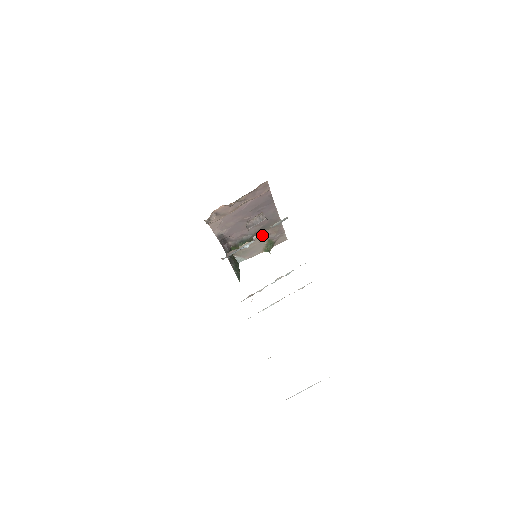
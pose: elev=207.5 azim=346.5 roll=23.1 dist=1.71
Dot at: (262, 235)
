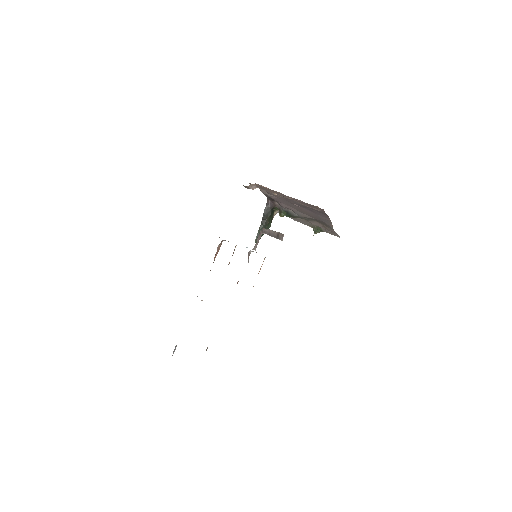
Dot at: (311, 221)
